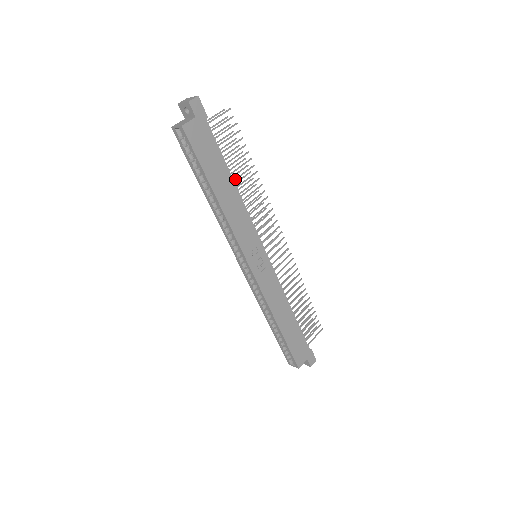
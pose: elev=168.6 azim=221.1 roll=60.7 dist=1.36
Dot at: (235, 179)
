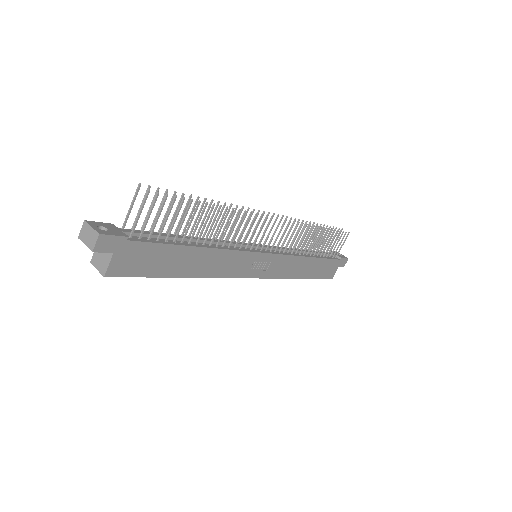
Dot at: (198, 239)
